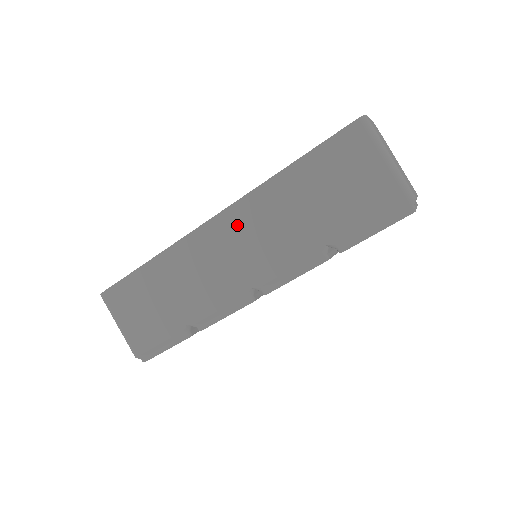
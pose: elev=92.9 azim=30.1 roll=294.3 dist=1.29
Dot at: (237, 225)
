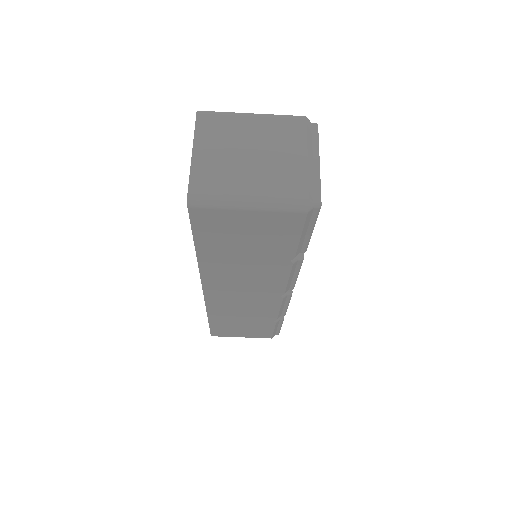
Dot at: (222, 286)
